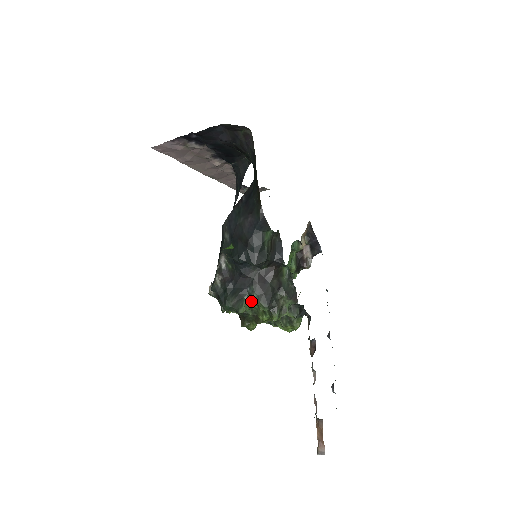
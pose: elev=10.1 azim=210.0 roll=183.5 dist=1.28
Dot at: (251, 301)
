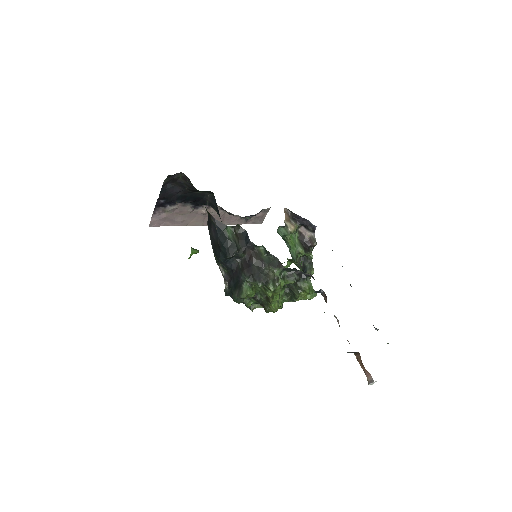
Dot at: (250, 286)
